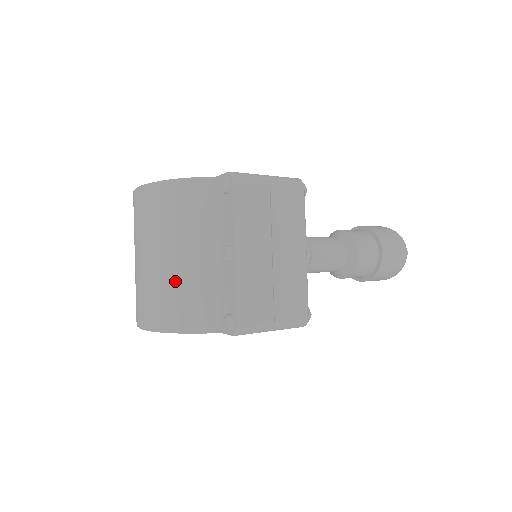
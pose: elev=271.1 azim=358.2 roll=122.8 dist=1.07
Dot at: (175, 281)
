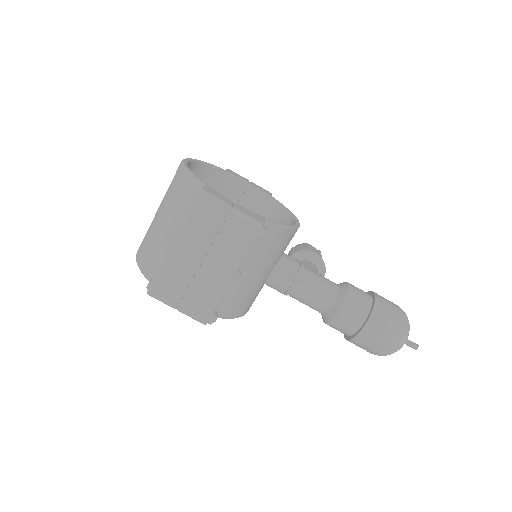
Dot at: (153, 236)
